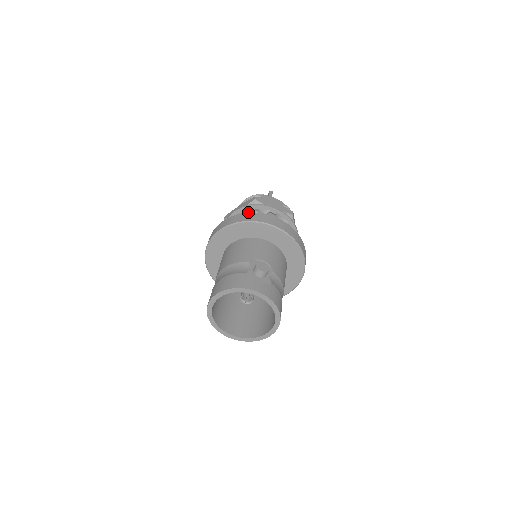
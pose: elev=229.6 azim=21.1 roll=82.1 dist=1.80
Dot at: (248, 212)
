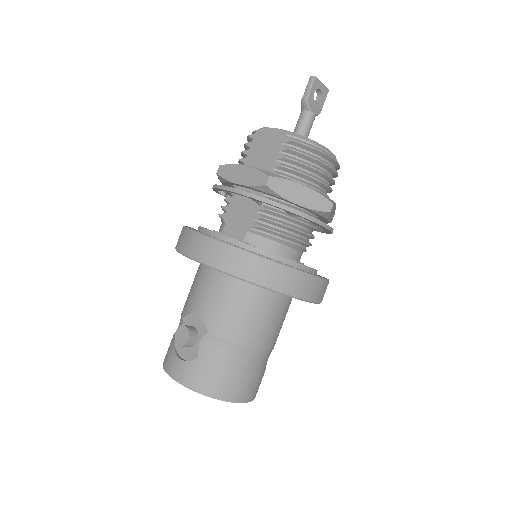
Dot at: (230, 186)
